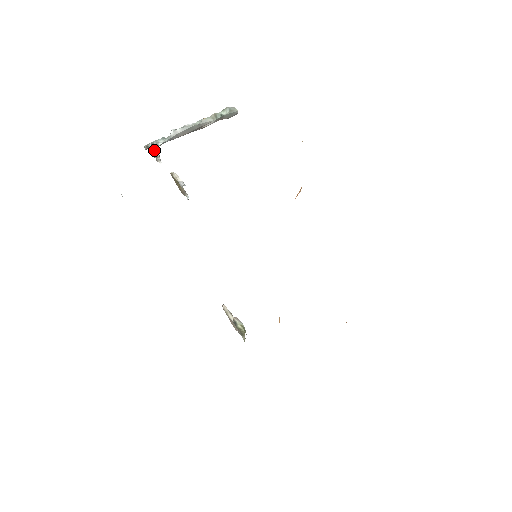
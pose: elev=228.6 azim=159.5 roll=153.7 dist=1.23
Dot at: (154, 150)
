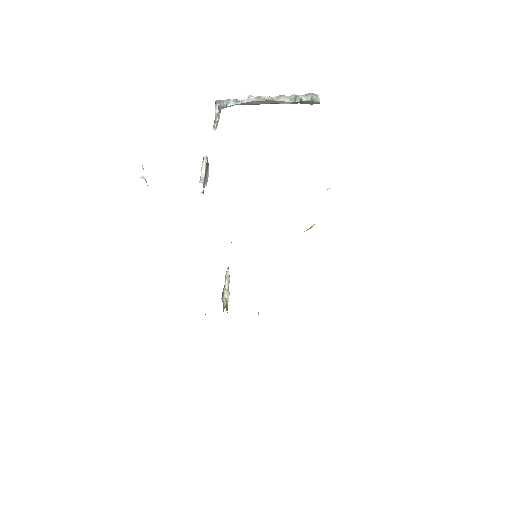
Dot at: (218, 112)
